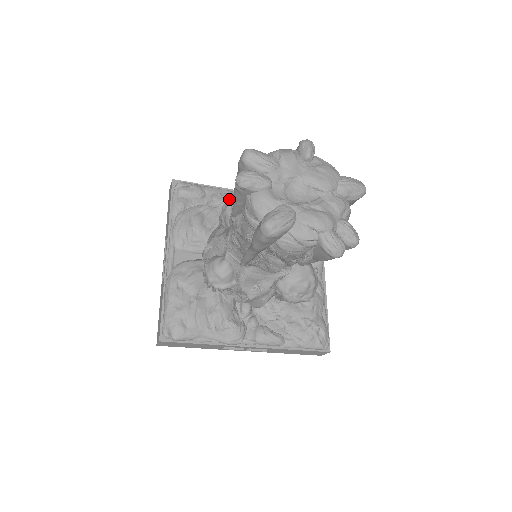
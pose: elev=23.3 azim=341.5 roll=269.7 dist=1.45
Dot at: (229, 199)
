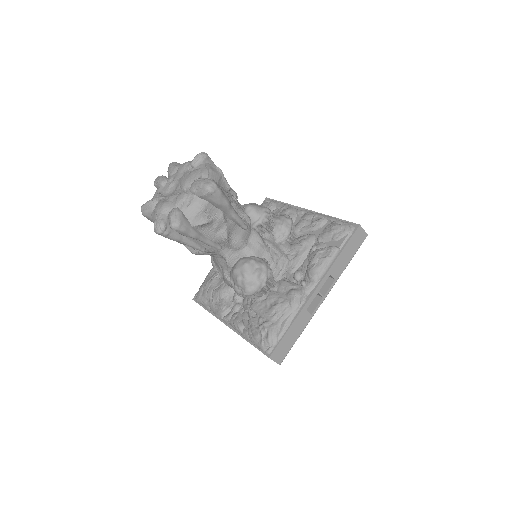
Dot at: (282, 213)
